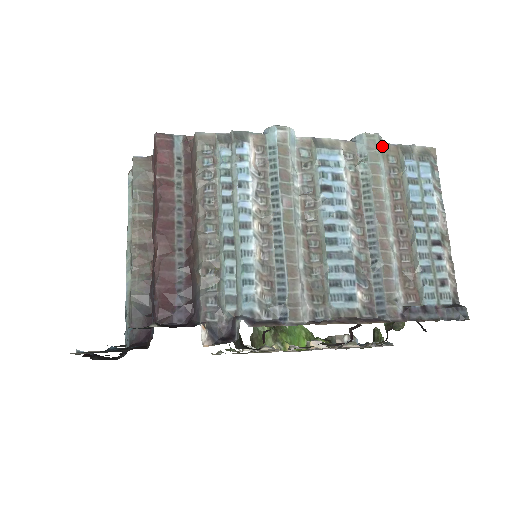
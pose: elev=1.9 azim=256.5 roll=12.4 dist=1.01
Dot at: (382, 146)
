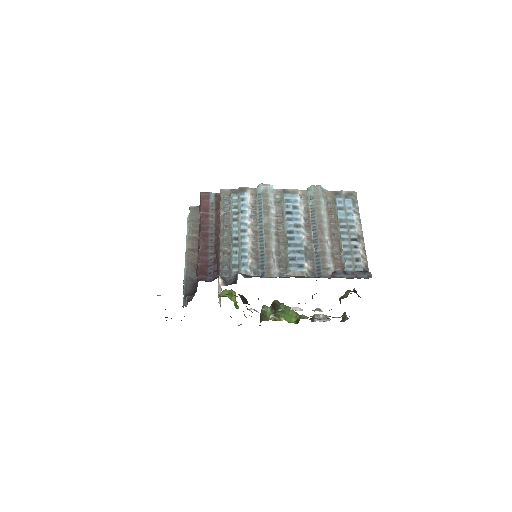
Dot at: (323, 192)
